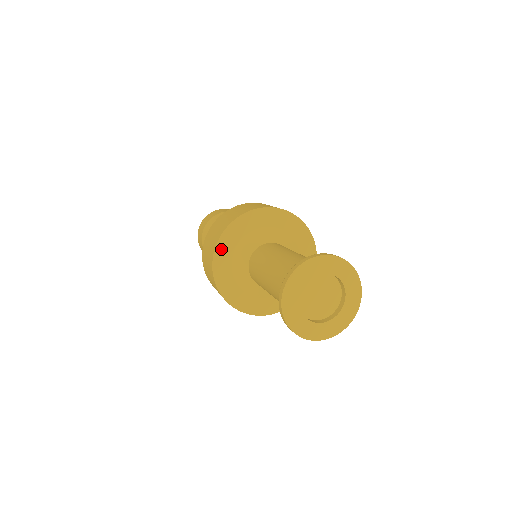
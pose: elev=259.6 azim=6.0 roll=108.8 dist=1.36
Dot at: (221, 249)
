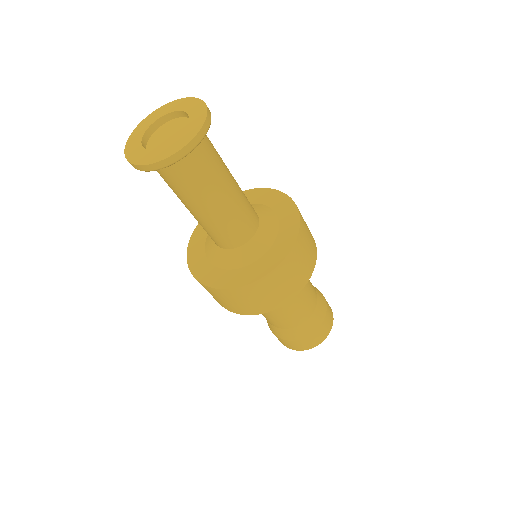
Dot at: occluded
